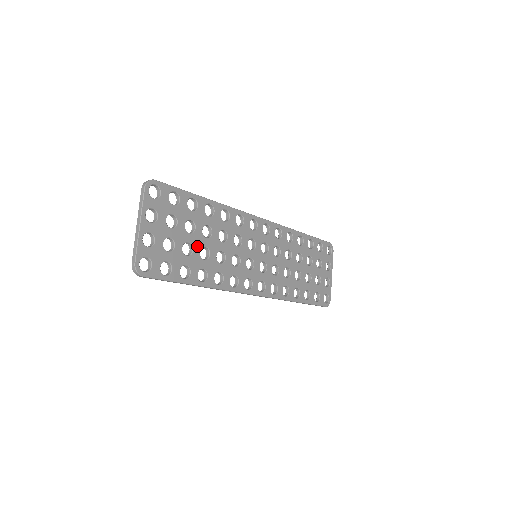
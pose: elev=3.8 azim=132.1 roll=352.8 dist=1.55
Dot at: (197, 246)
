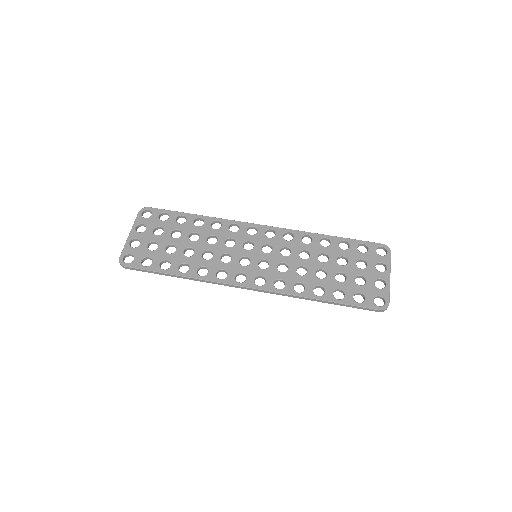
Dot at: (181, 247)
